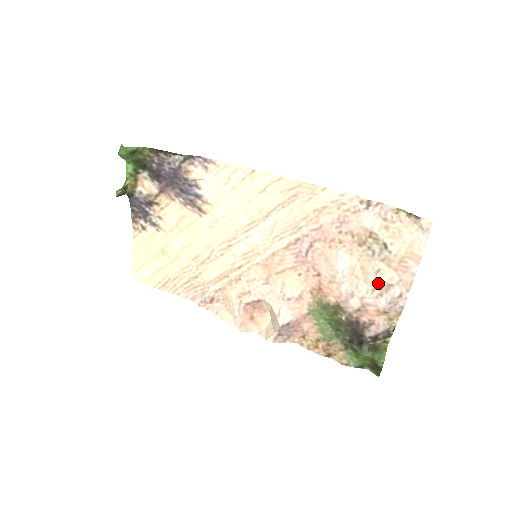
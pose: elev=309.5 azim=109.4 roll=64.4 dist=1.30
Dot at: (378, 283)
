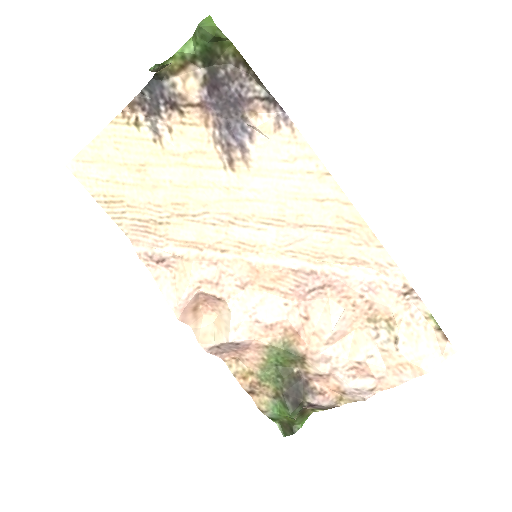
Dot at: (361, 366)
